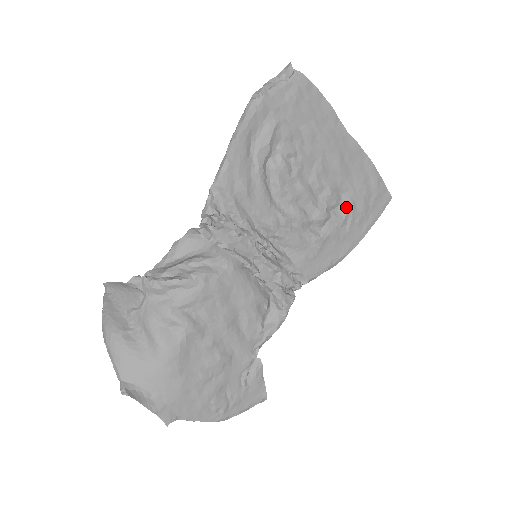
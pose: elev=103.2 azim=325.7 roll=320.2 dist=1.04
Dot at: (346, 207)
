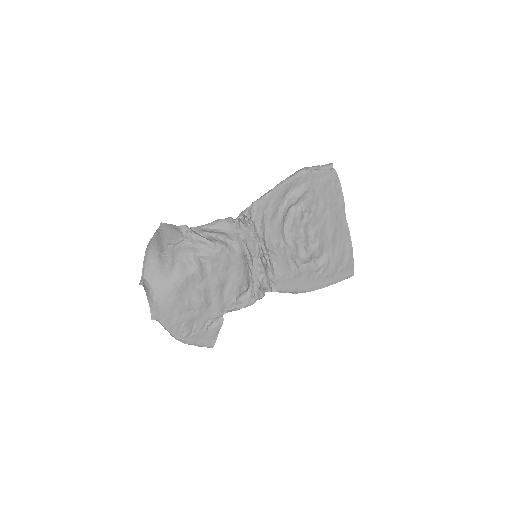
Dot at: (323, 262)
